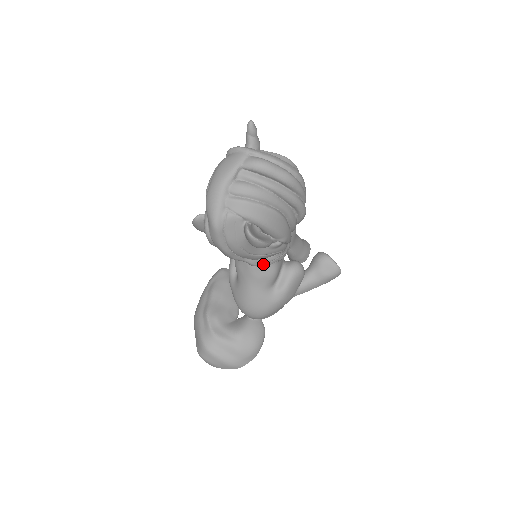
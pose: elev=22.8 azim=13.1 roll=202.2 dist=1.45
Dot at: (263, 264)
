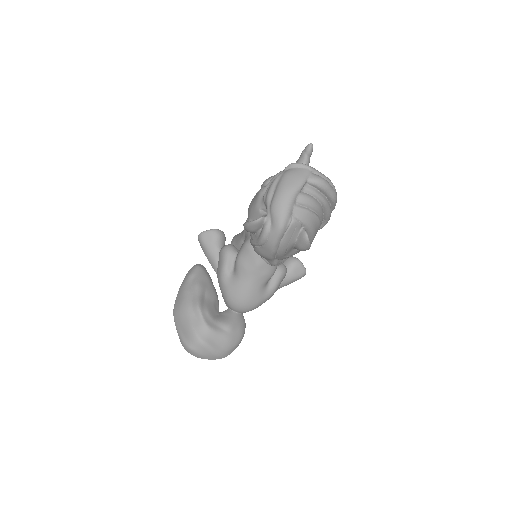
Dot at: (278, 264)
